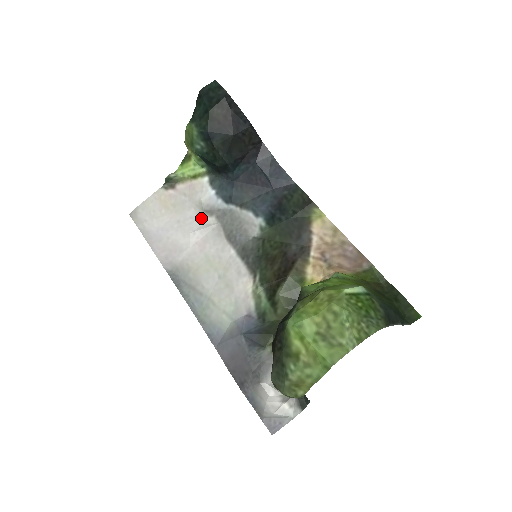
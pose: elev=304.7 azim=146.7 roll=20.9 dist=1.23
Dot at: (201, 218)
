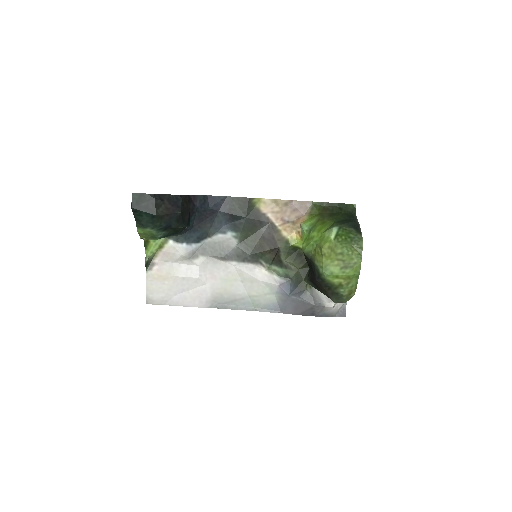
Dot at: (193, 264)
